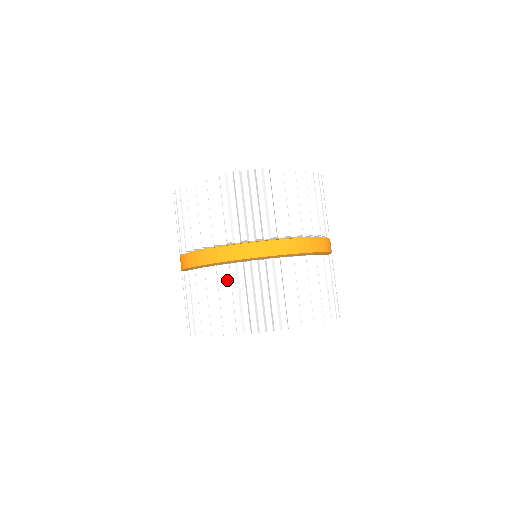
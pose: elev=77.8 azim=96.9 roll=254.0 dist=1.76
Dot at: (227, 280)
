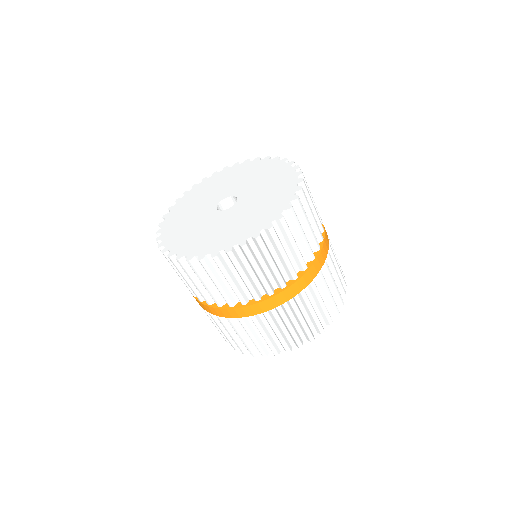
Dot at: (251, 324)
